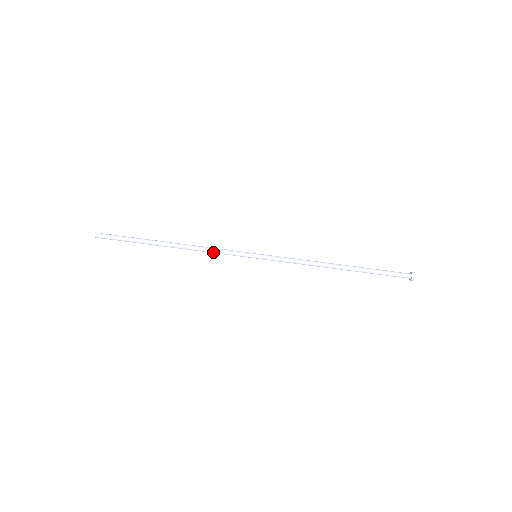
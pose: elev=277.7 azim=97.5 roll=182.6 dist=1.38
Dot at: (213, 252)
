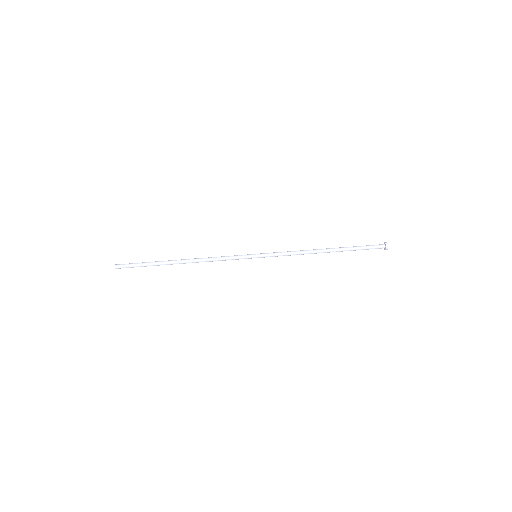
Dot at: (219, 258)
